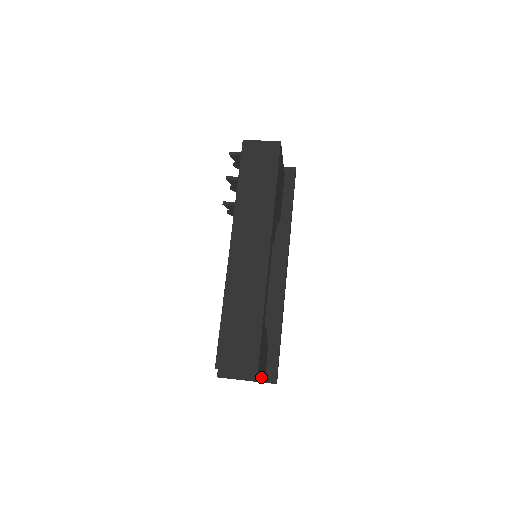
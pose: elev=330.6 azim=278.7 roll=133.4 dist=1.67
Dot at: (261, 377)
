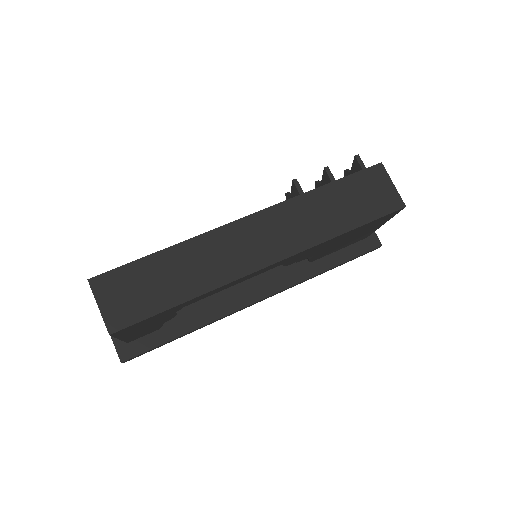
Dot at: (120, 341)
